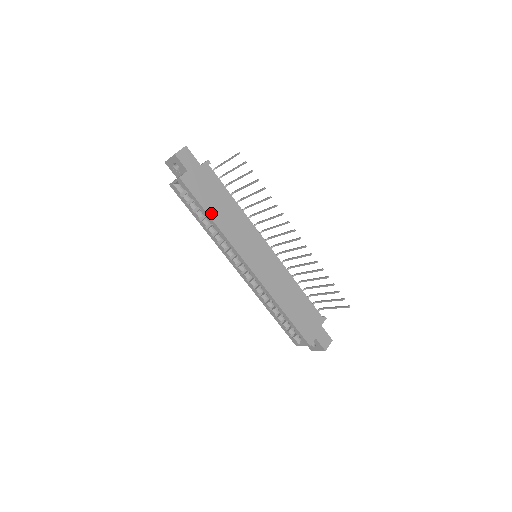
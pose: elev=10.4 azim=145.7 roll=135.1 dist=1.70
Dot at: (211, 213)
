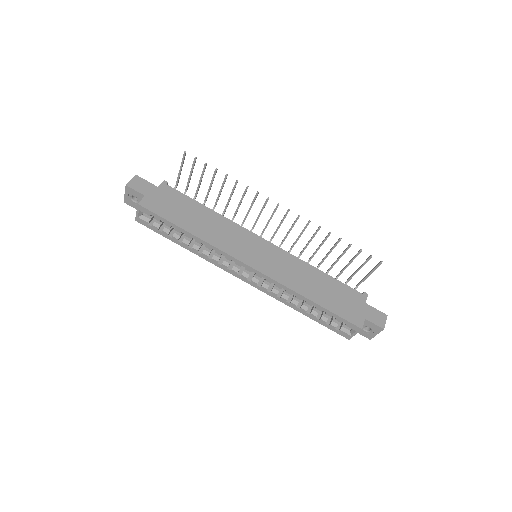
Dot at: (185, 227)
